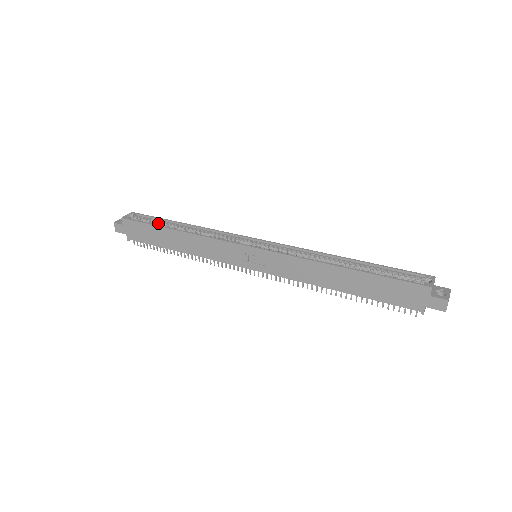
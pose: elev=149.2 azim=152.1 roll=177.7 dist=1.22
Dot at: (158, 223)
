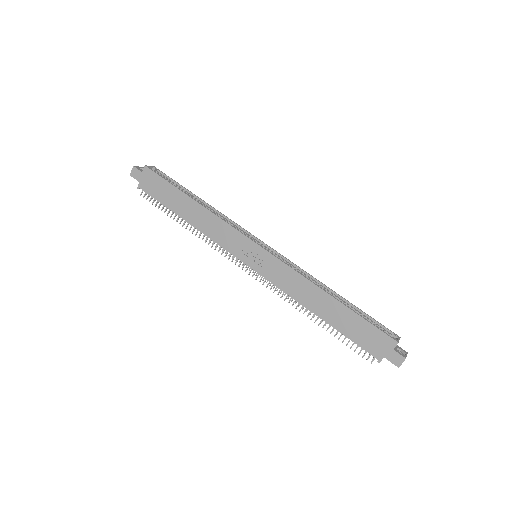
Dot at: (177, 187)
